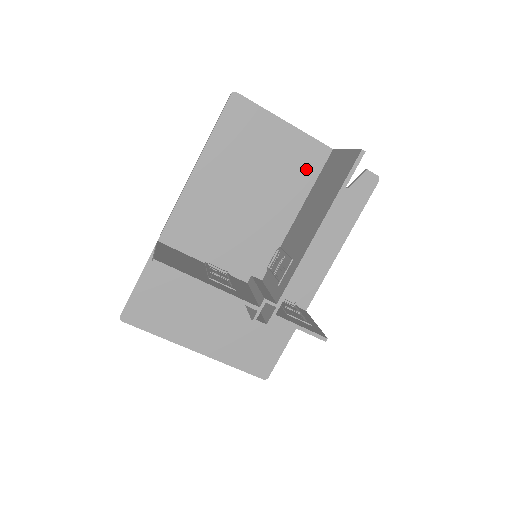
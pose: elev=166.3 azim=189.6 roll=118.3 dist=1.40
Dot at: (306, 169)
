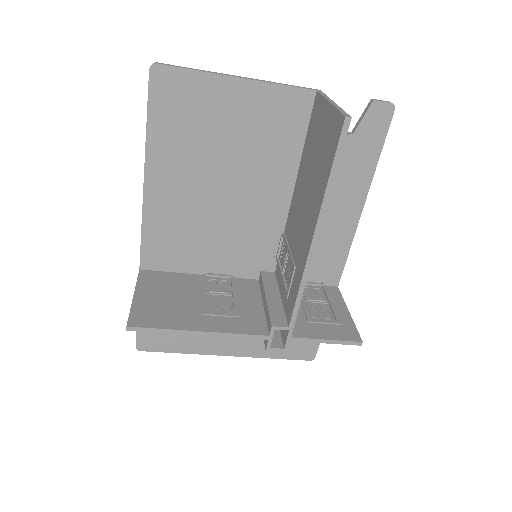
Dot at: (287, 130)
